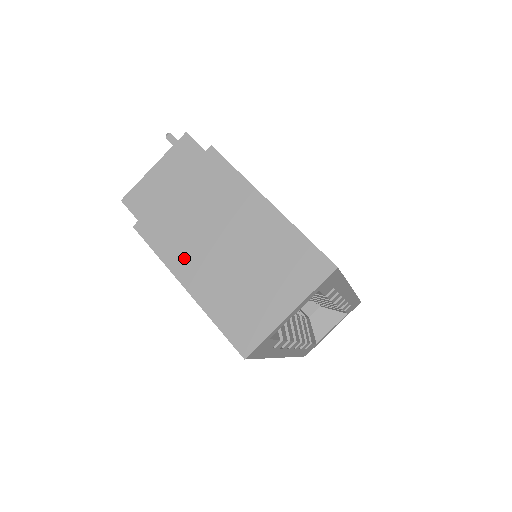
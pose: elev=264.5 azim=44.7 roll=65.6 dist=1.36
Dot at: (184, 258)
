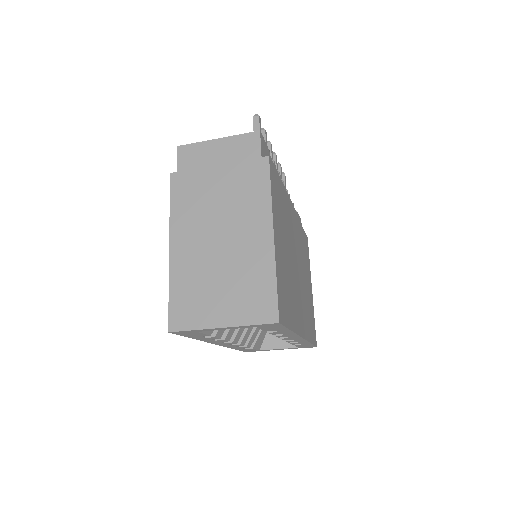
Dot at: (185, 226)
